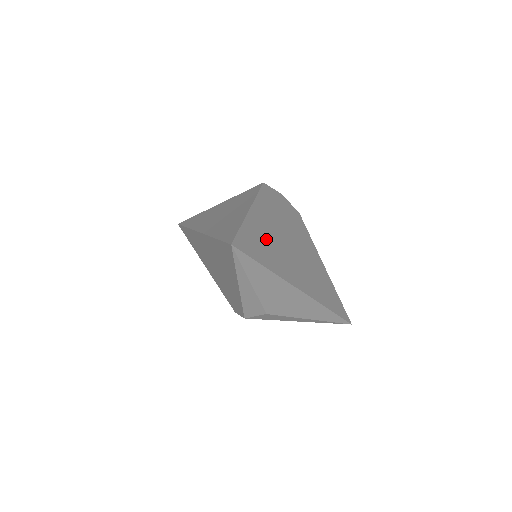
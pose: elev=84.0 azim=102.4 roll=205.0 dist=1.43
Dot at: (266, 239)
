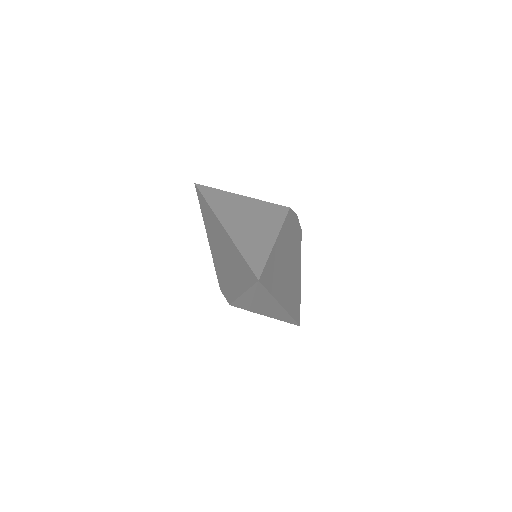
Dot at: (277, 266)
